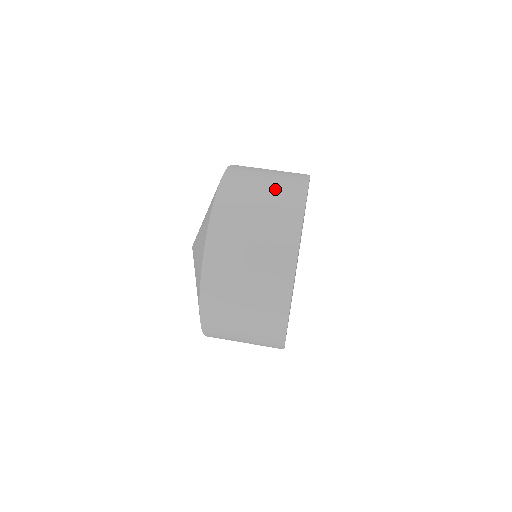
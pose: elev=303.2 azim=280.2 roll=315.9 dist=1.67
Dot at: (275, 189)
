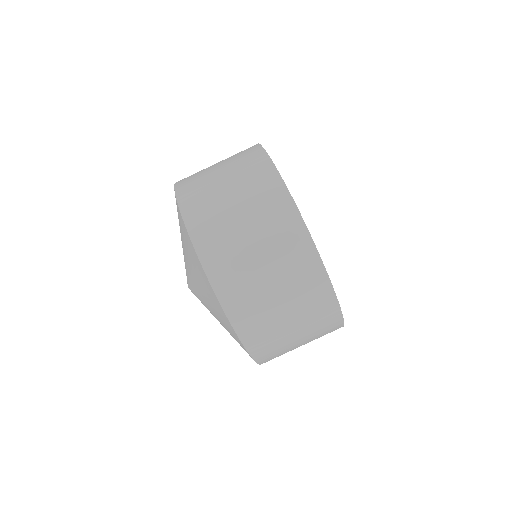
Dot at: (239, 181)
